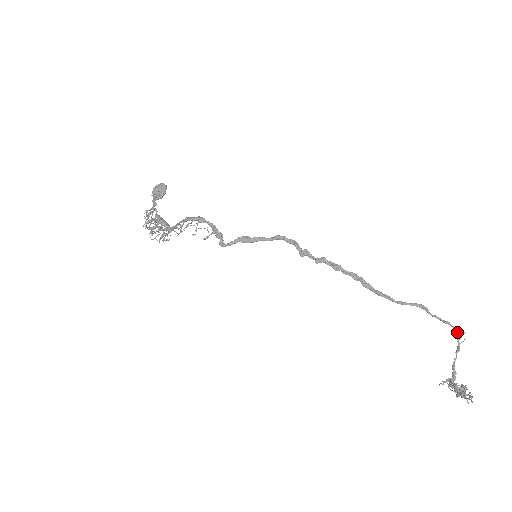
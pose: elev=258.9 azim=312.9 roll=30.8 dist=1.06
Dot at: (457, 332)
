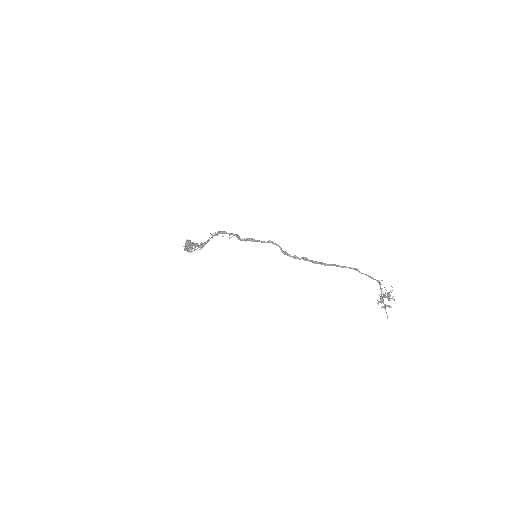
Dot at: (378, 281)
